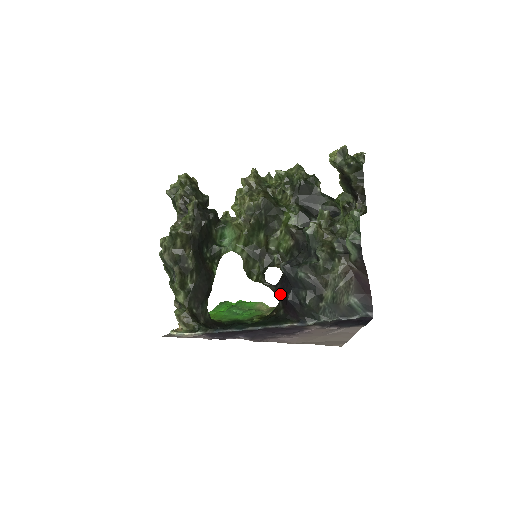
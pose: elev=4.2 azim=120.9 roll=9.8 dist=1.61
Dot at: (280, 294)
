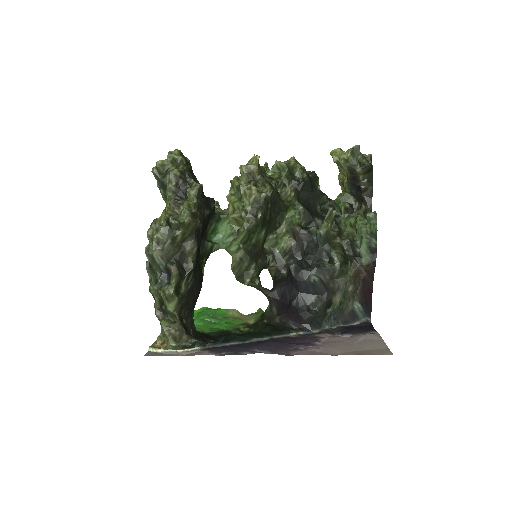
Dot at: (277, 300)
